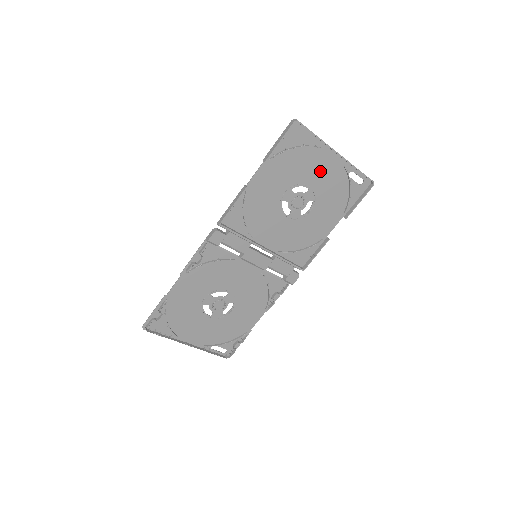
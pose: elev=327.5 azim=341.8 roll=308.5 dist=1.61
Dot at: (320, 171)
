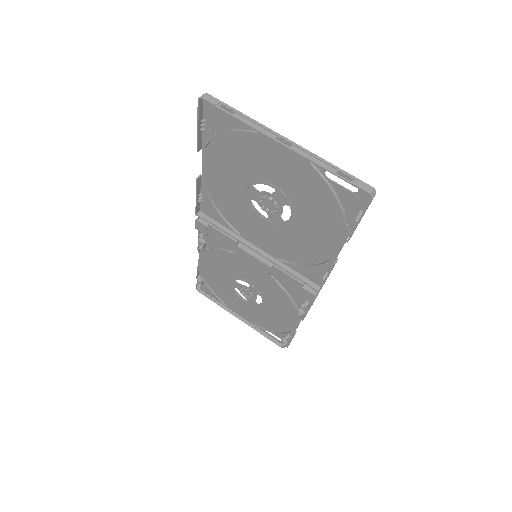
Dot at: (277, 166)
